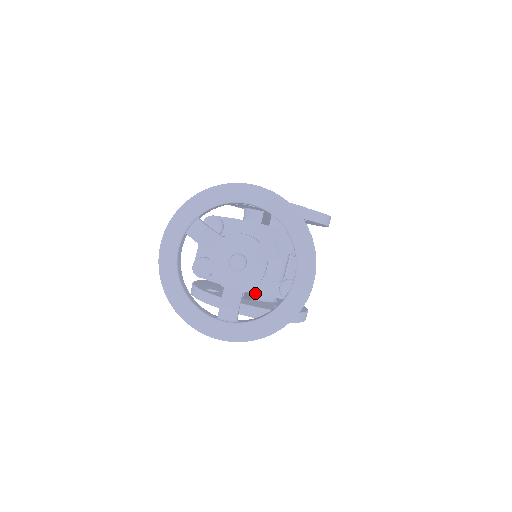
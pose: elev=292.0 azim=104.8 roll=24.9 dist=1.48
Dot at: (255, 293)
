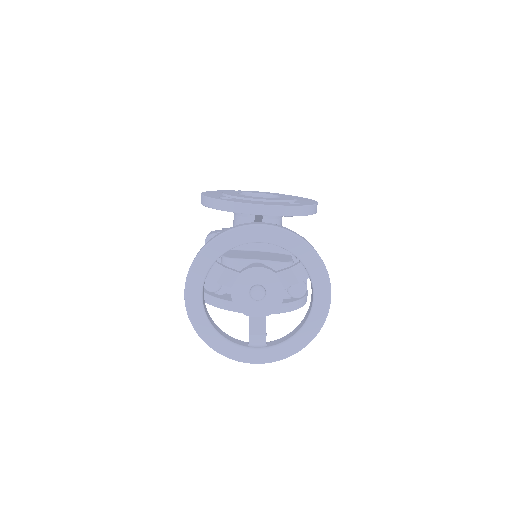
Dot at: occluded
